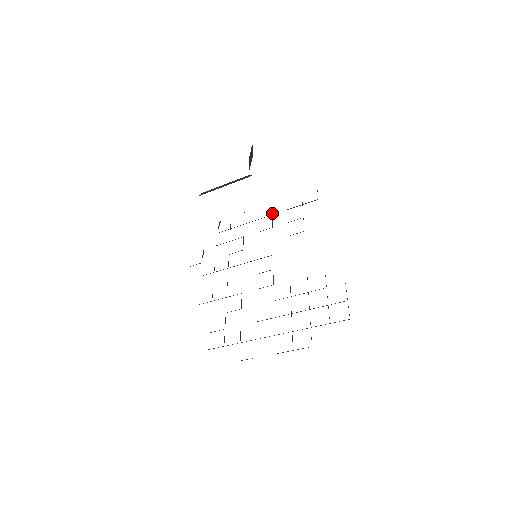
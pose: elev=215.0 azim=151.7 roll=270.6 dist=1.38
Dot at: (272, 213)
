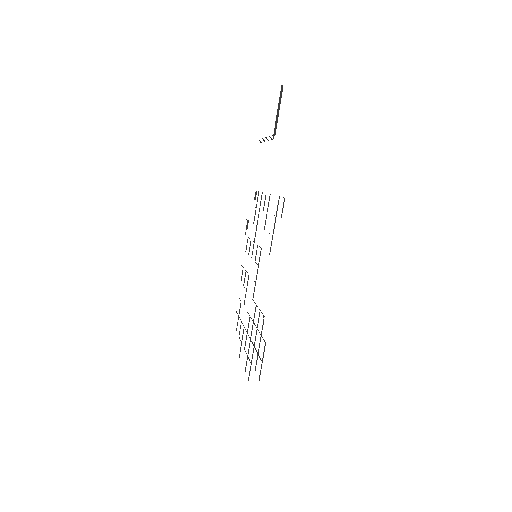
Dot at: (267, 210)
